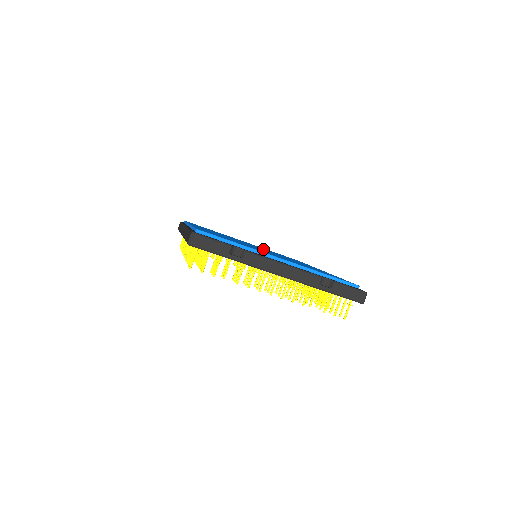
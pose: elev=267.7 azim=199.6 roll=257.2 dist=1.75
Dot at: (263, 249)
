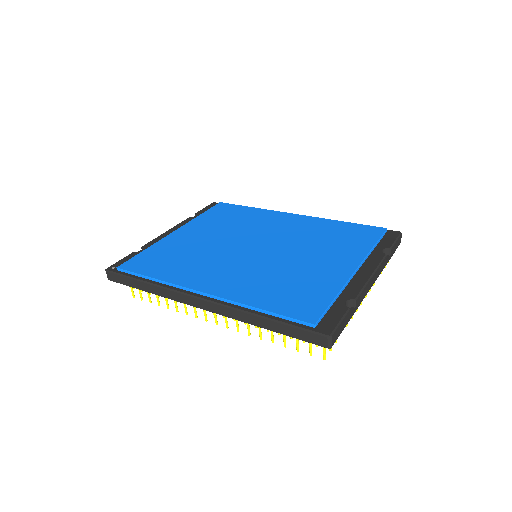
Dot at: (239, 237)
